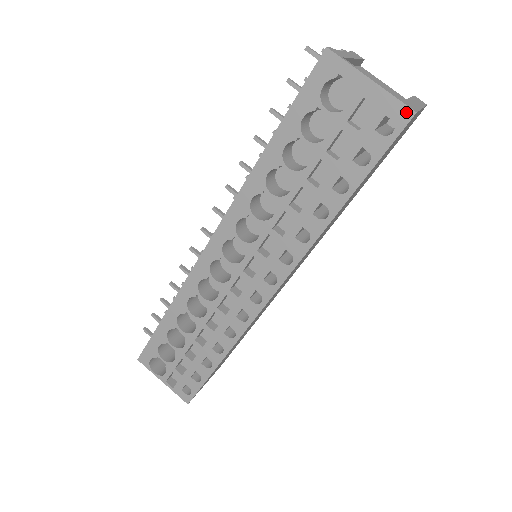
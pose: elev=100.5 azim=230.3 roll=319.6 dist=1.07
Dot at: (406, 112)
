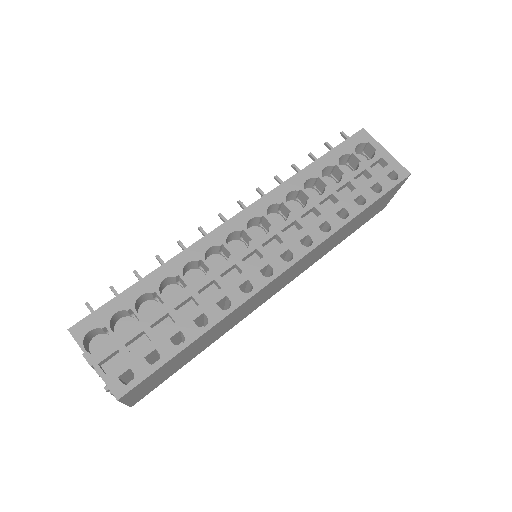
Dot at: (405, 172)
